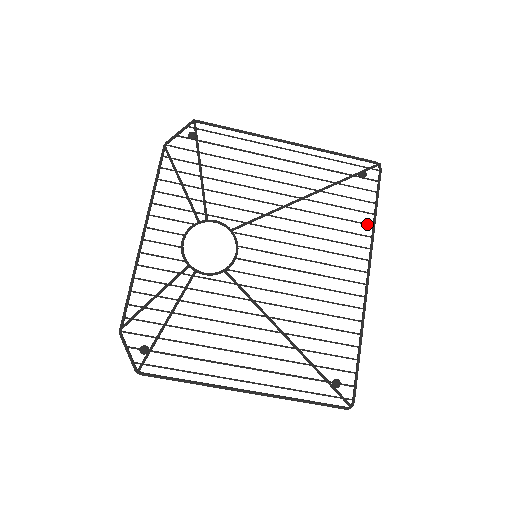
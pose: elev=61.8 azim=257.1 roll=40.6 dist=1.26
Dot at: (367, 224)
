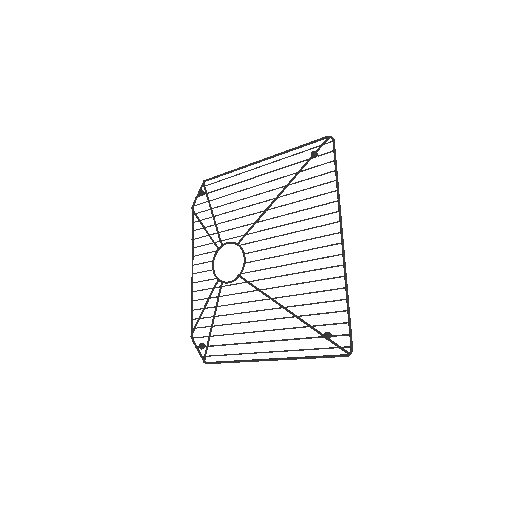
Dot at: (330, 192)
